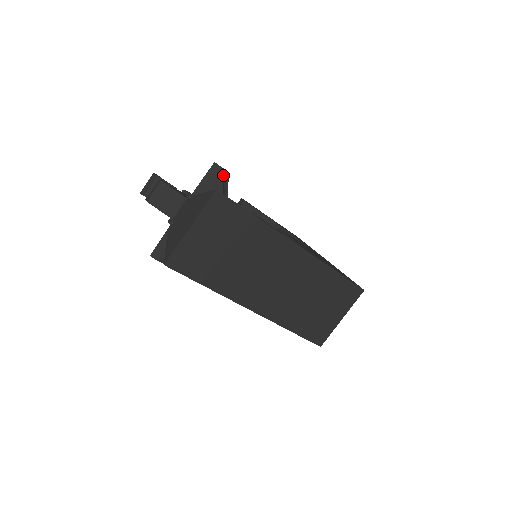
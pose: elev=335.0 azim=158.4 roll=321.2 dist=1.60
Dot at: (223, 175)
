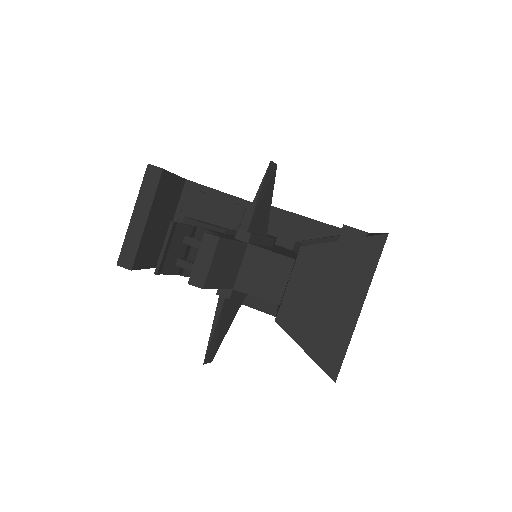
Dot at: occluded
